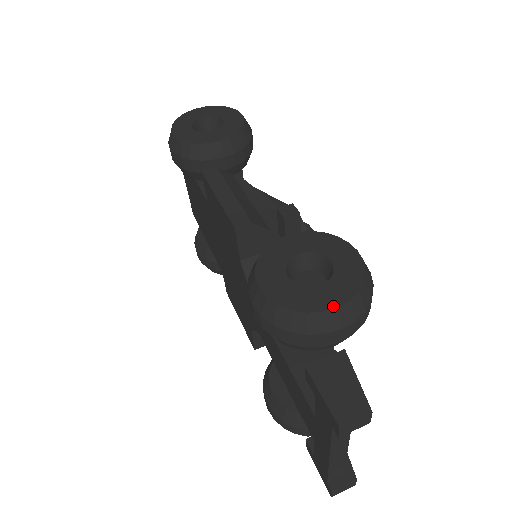
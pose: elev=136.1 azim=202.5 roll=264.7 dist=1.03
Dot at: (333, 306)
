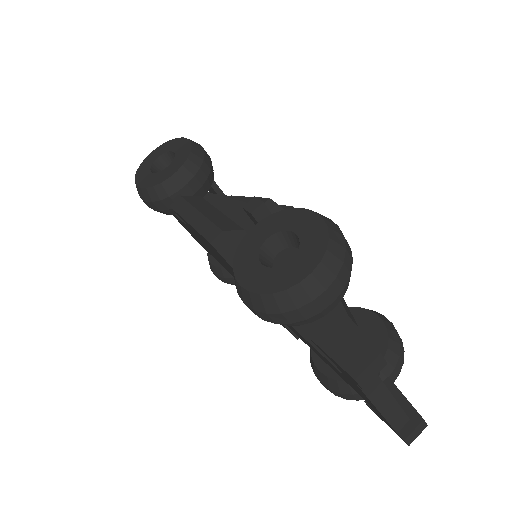
Dot at: (307, 273)
